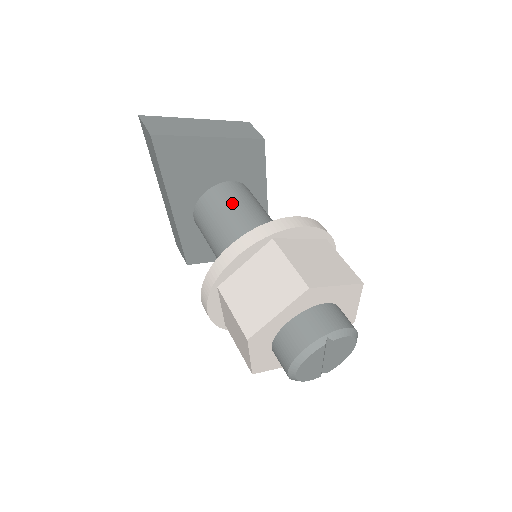
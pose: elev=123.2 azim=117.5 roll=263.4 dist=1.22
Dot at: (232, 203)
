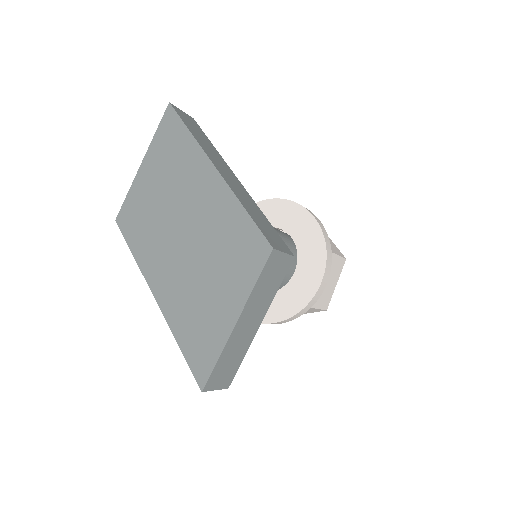
Dot at: occluded
